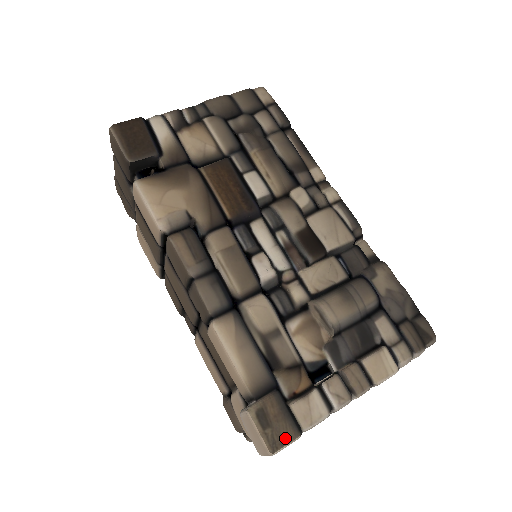
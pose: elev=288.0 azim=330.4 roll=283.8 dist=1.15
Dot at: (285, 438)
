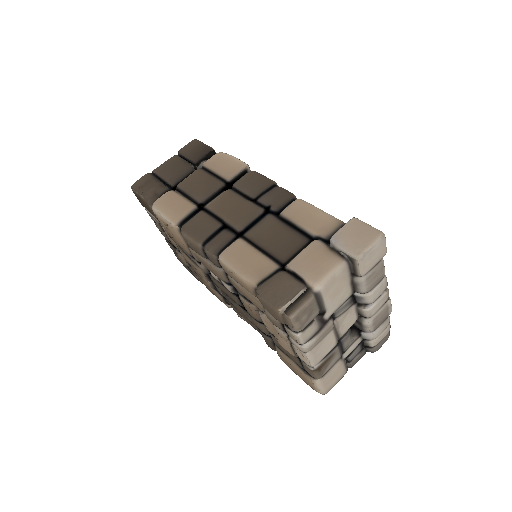
Dot at: occluded
